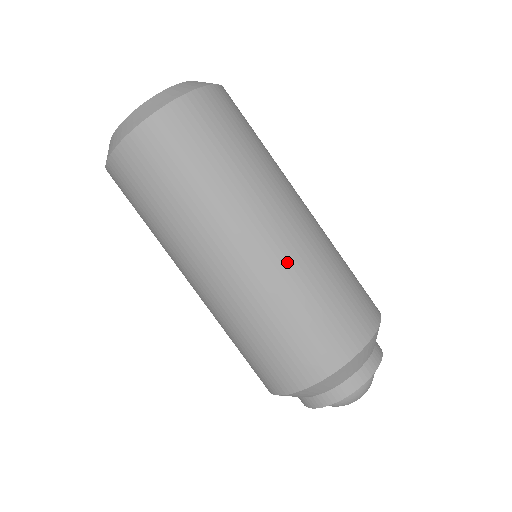
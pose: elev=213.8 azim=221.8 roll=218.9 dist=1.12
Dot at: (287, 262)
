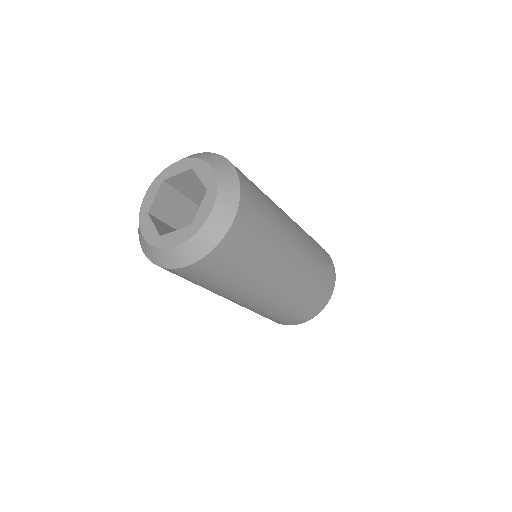
Dot at: (282, 299)
